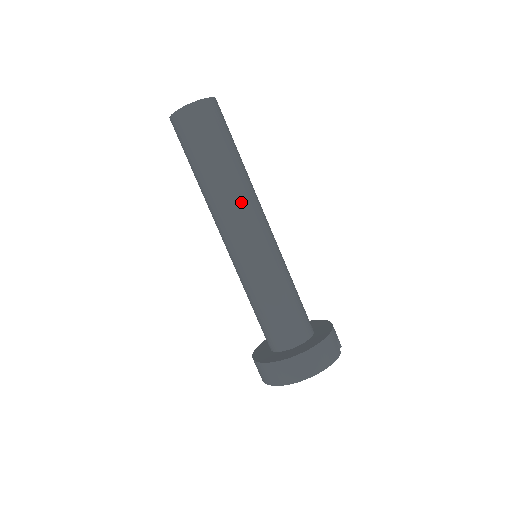
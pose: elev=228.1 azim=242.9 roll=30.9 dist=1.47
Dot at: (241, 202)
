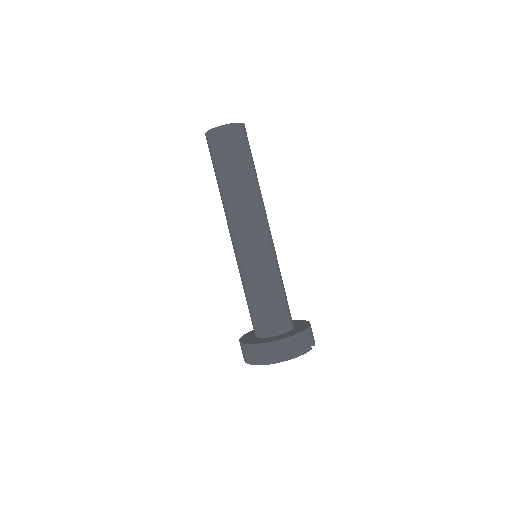
Dot at: (248, 210)
